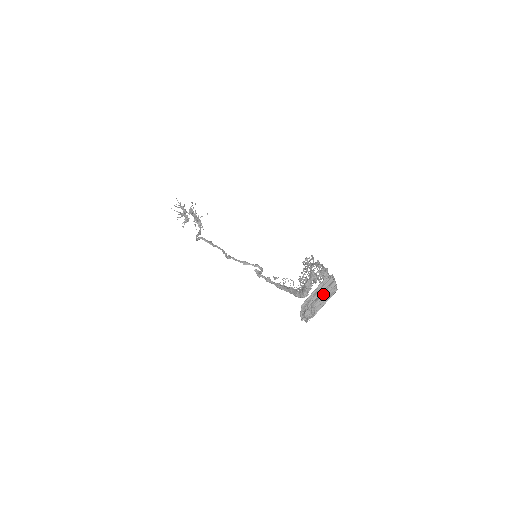
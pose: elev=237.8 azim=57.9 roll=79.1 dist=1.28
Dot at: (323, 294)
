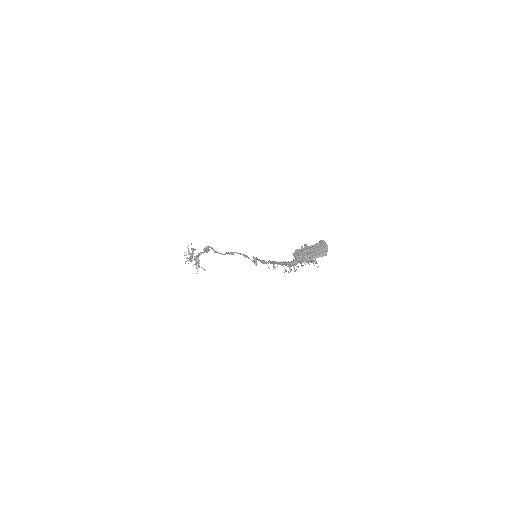
Dot at: (316, 251)
